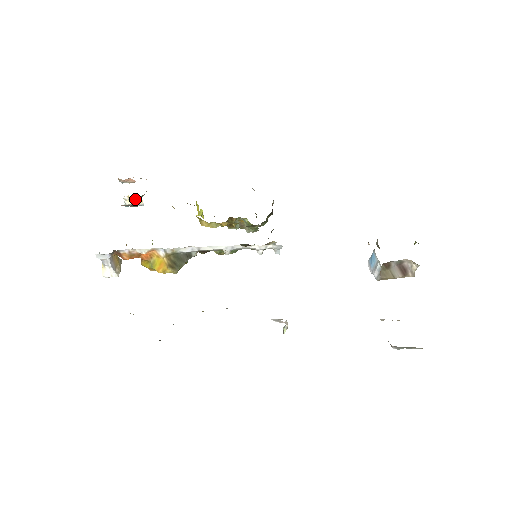
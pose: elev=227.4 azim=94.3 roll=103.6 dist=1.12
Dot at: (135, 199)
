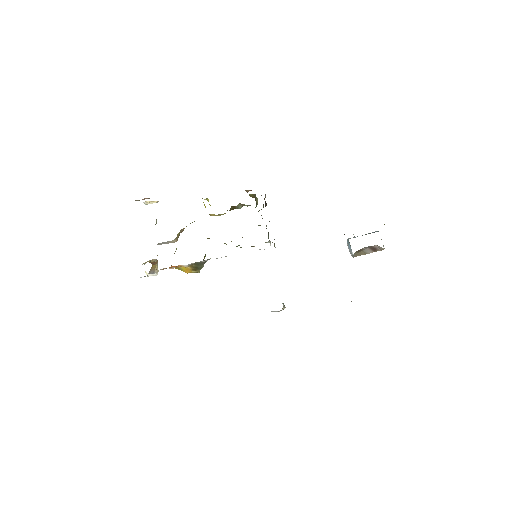
Dot at: (152, 201)
